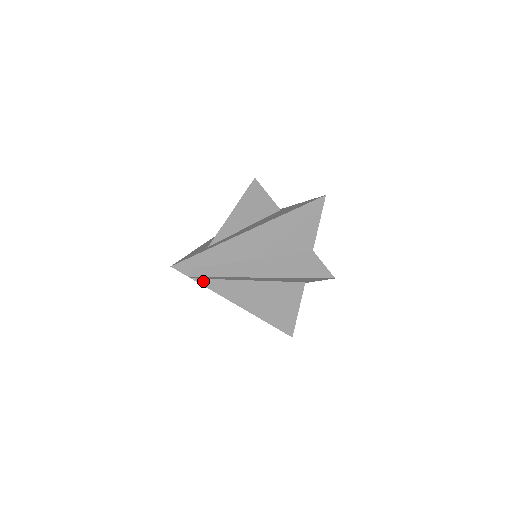
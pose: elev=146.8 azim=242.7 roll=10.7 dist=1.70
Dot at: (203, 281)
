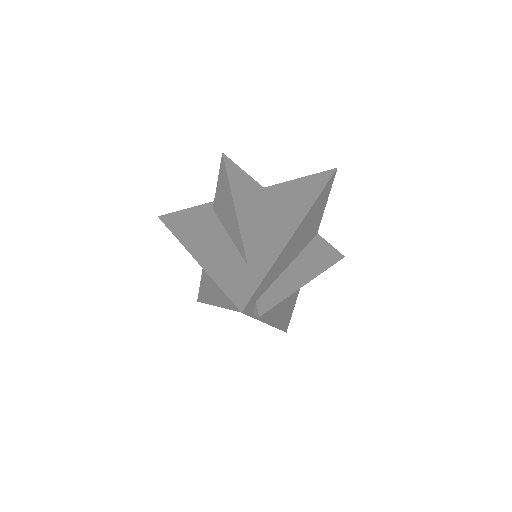
Dot at: occluded
